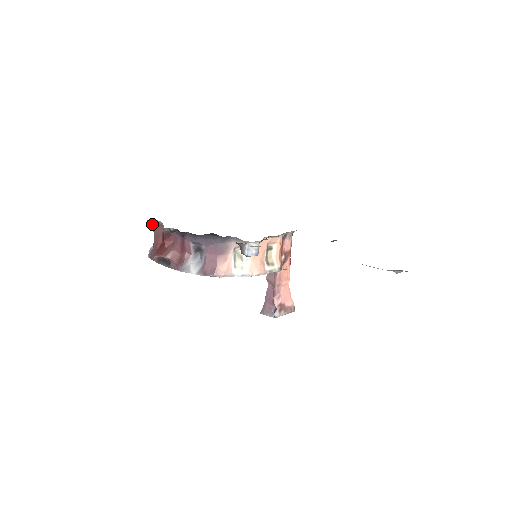
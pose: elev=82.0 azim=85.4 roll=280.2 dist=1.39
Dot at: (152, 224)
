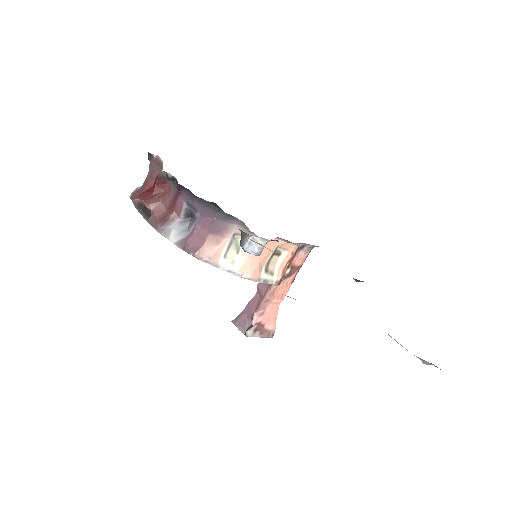
Dot at: (151, 159)
